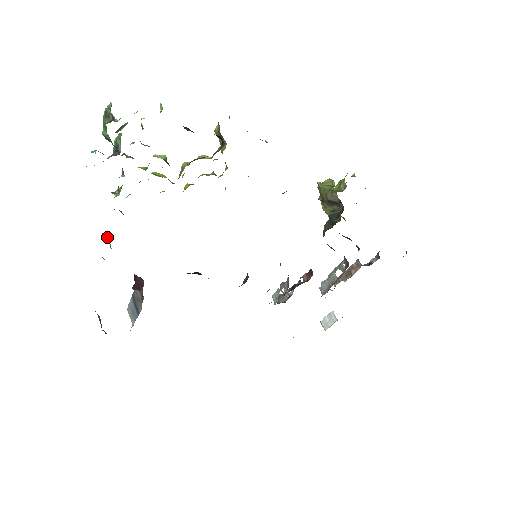
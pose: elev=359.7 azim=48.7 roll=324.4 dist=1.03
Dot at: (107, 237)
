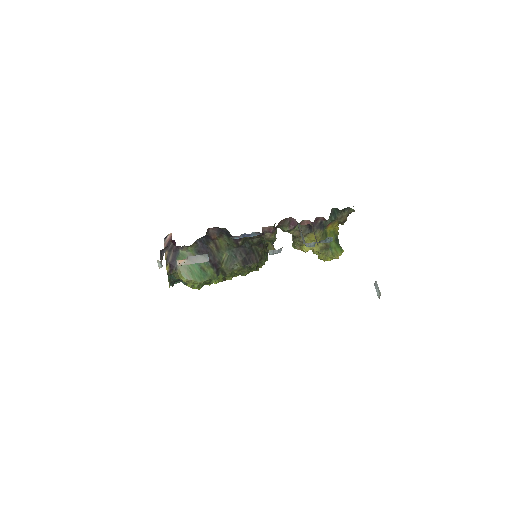
Dot at: (179, 278)
